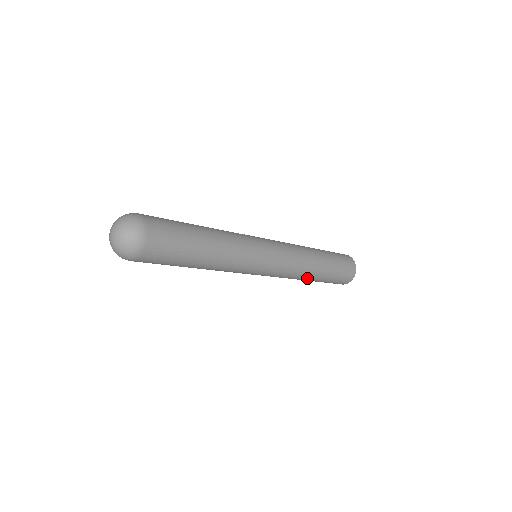
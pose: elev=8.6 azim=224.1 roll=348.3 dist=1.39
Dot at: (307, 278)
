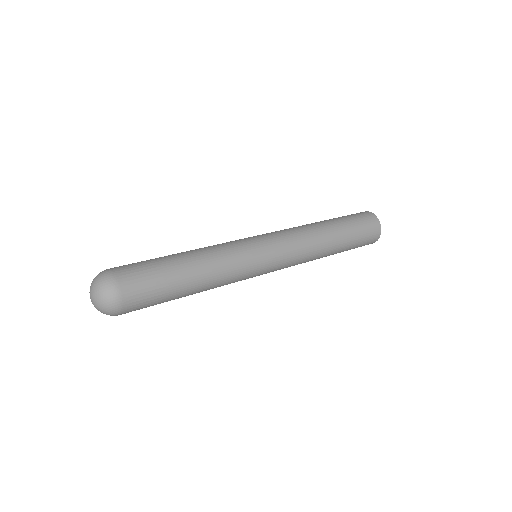
Dot at: (325, 253)
